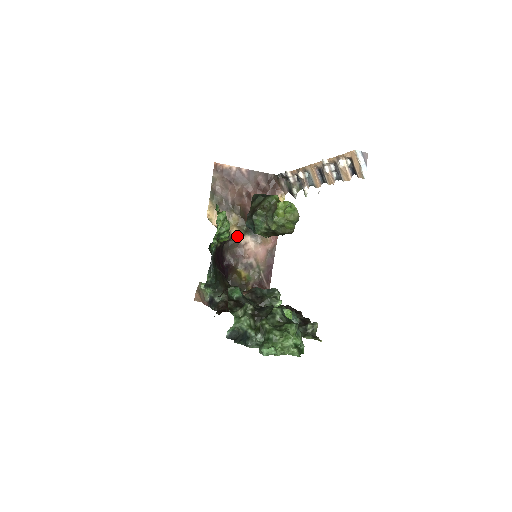
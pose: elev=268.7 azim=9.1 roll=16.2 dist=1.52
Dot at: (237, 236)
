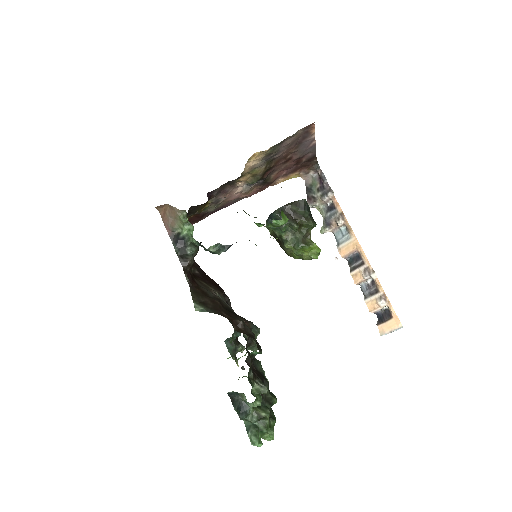
Dot at: (242, 180)
